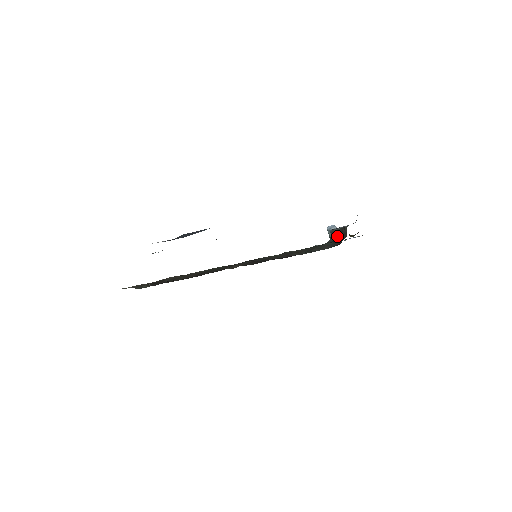
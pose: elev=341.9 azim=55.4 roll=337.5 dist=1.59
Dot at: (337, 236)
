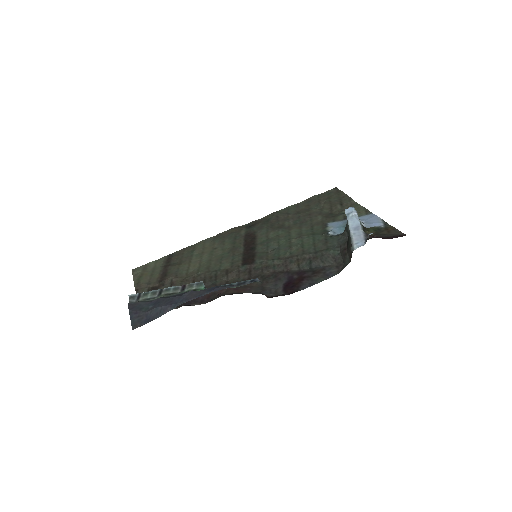
Dot at: (347, 241)
